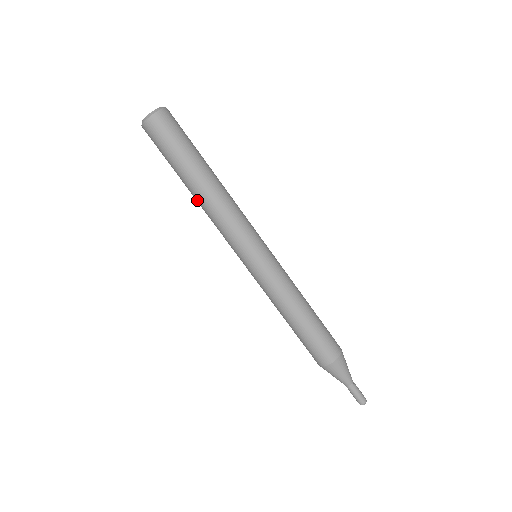
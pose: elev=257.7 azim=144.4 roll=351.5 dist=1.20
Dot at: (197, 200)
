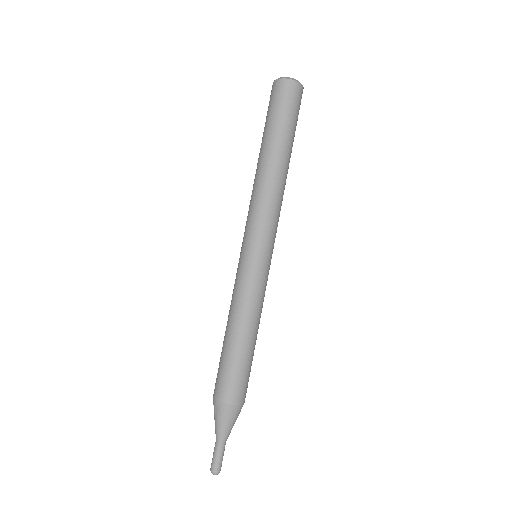
Dot at: occluded
